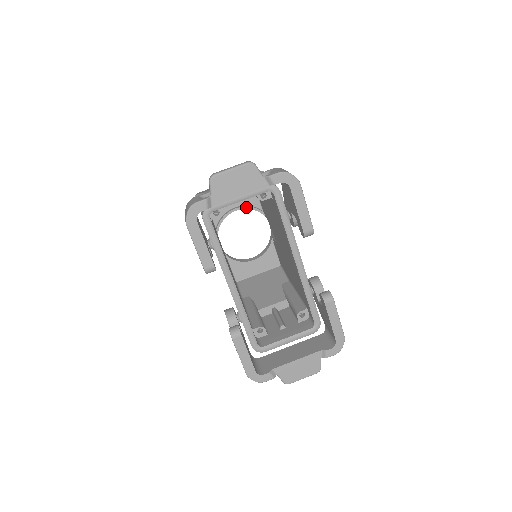
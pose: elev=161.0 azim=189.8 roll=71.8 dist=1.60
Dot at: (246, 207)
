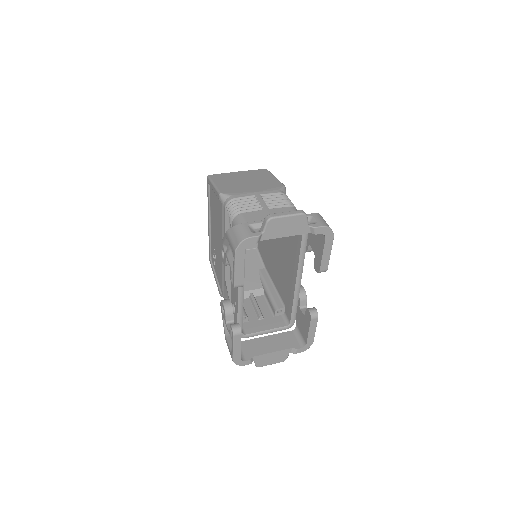
Dot at: occluded
